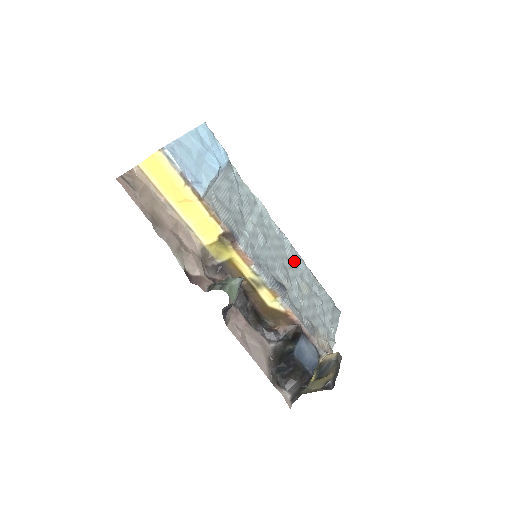
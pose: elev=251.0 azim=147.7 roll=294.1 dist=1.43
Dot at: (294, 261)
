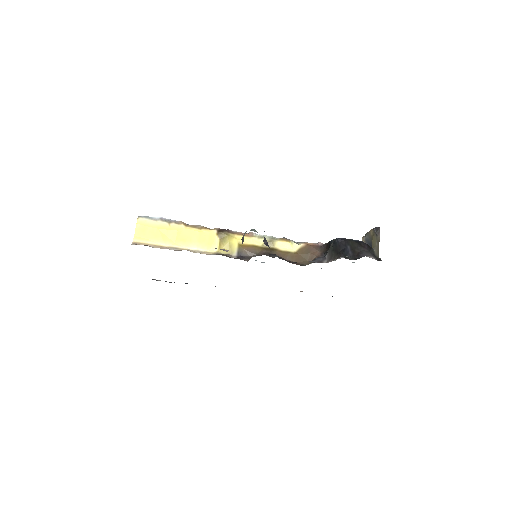
Dot at: occluded
